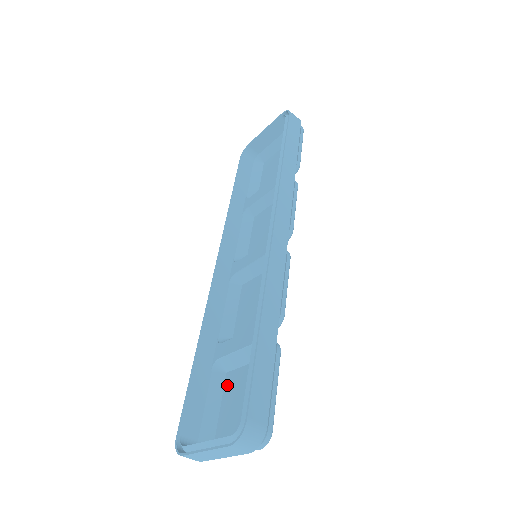
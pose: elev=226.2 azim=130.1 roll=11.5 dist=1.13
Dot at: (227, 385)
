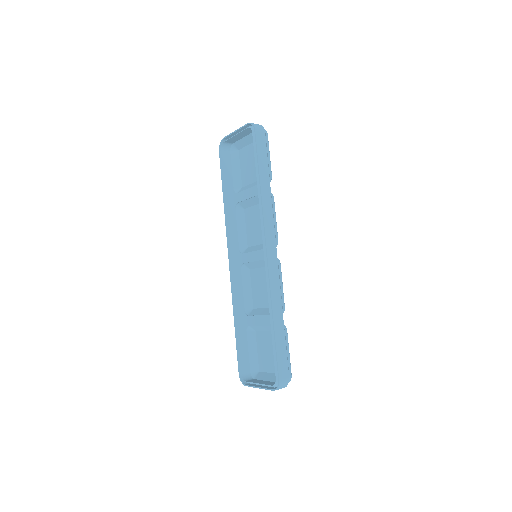
Dot at: (258, 340)
